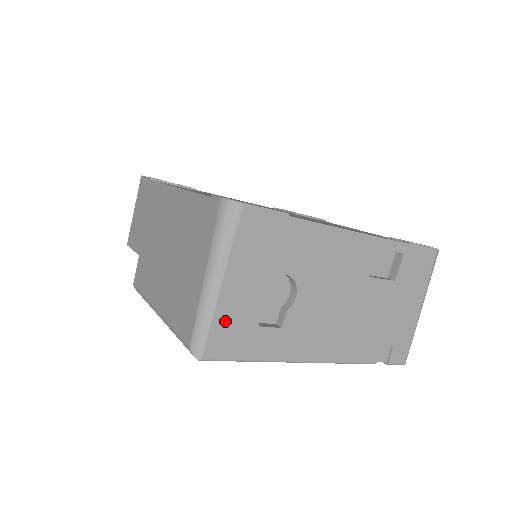
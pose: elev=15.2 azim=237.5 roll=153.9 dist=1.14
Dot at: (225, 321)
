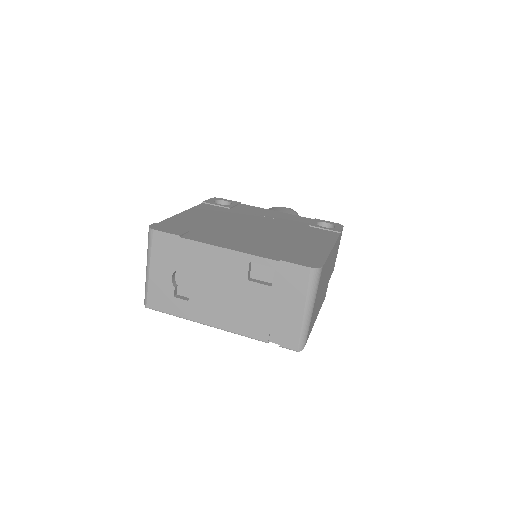
Dot at: (155, 290)
